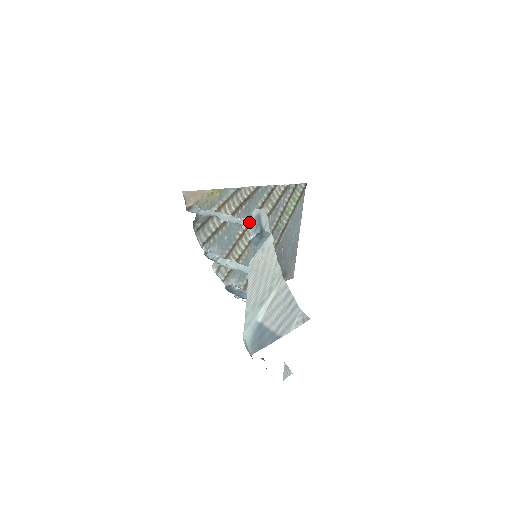
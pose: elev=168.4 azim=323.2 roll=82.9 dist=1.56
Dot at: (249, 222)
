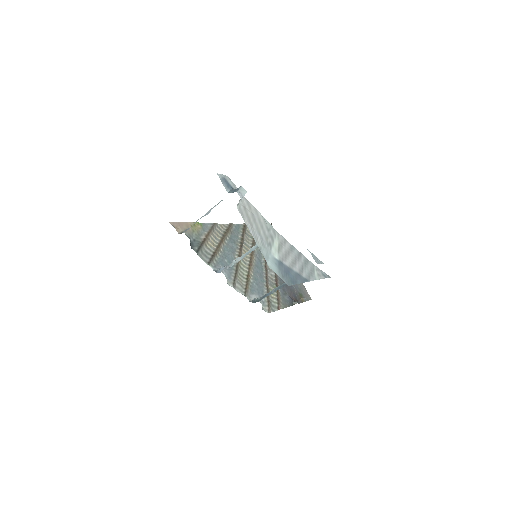
Dot at: (239, 249)
